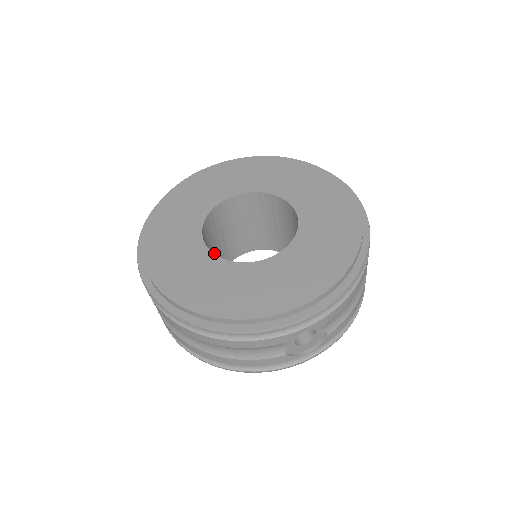
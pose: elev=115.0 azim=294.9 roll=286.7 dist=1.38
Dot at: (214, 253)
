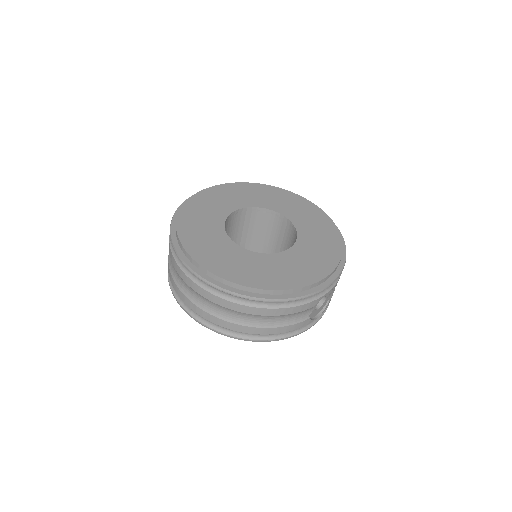
Dot at: occluded
